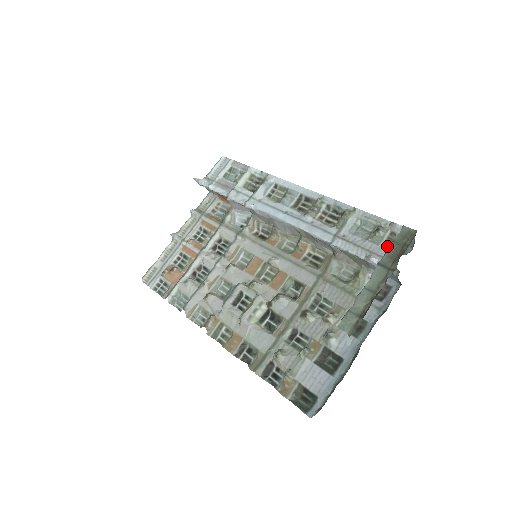
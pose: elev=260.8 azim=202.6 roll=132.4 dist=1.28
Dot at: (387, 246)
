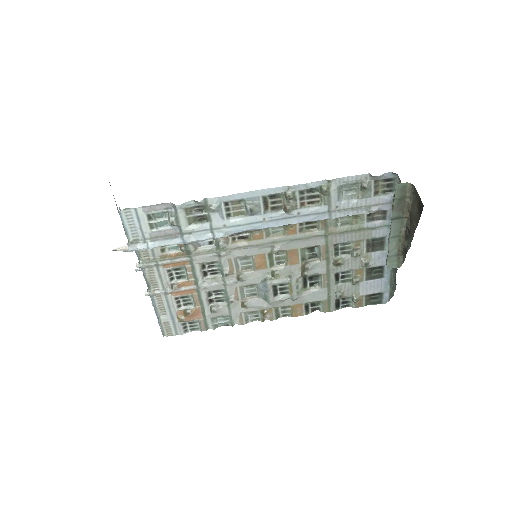
Dot at: (378, 193)
